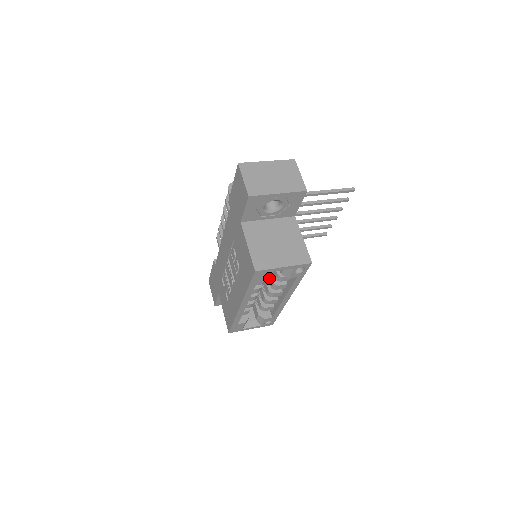
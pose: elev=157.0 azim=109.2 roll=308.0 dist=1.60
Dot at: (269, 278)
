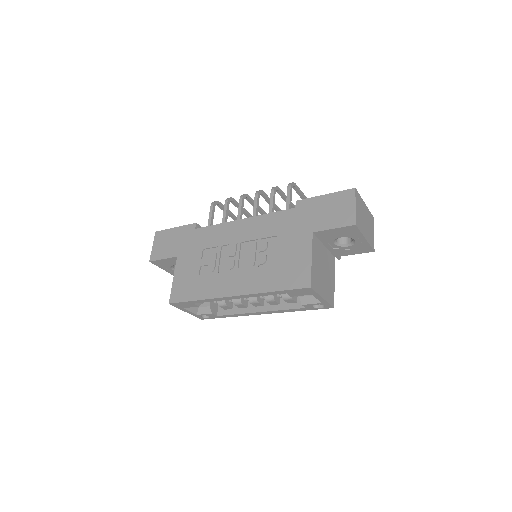
Dot at: occluded
